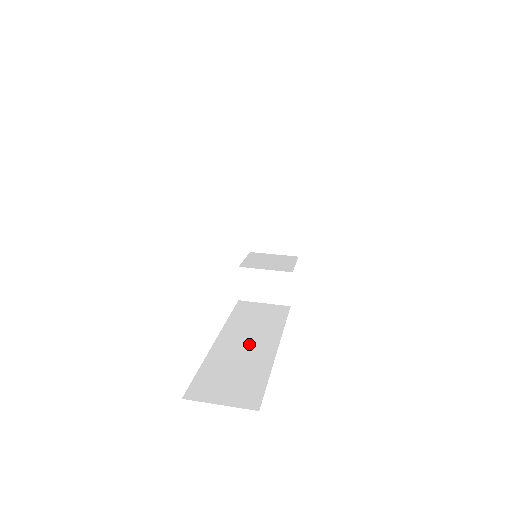
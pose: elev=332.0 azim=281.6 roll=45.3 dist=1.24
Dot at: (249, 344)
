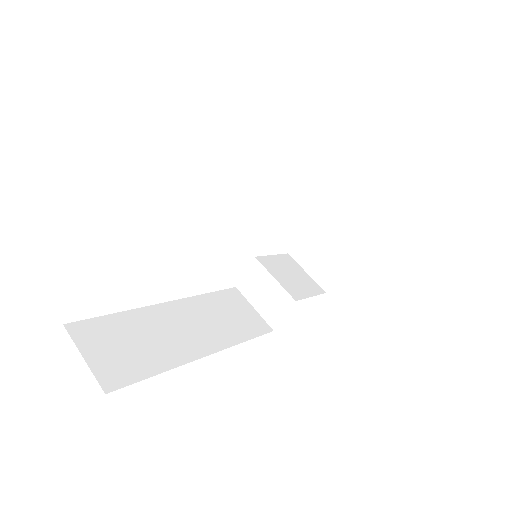
Dot at: (187, 330)
